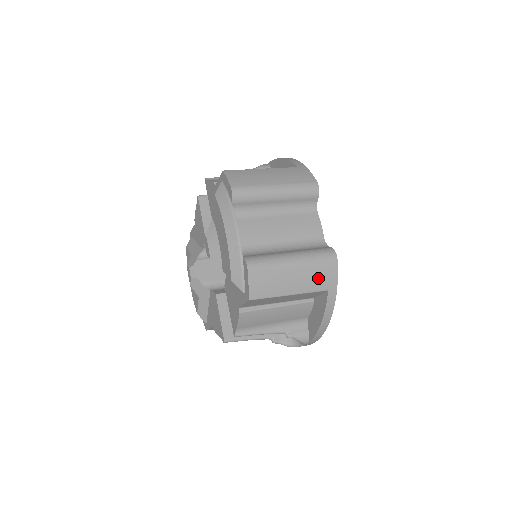
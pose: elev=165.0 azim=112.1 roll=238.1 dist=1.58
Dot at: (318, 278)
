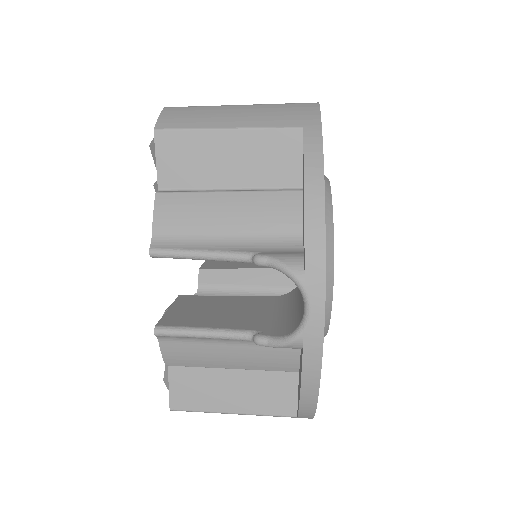
Dot at: (282, 115)
